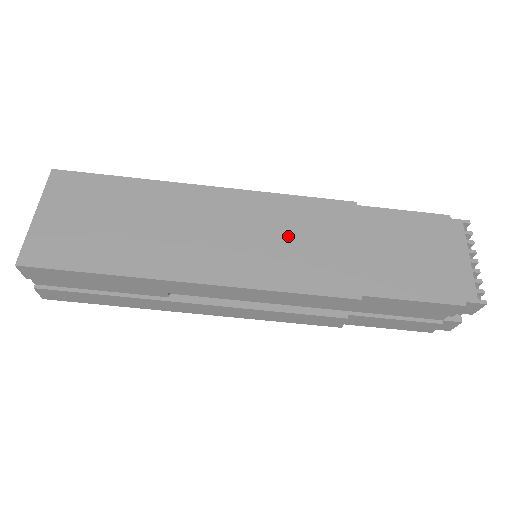
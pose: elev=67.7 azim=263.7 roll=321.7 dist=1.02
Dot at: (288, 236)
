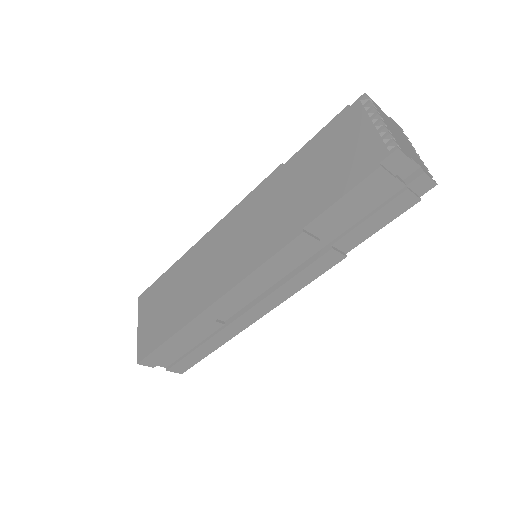
Dot at: (248, 229)
